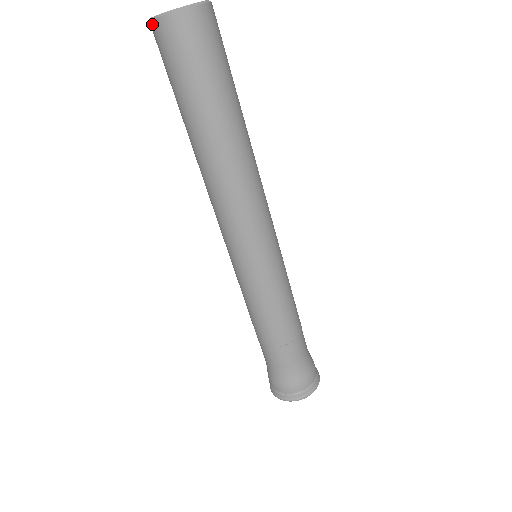
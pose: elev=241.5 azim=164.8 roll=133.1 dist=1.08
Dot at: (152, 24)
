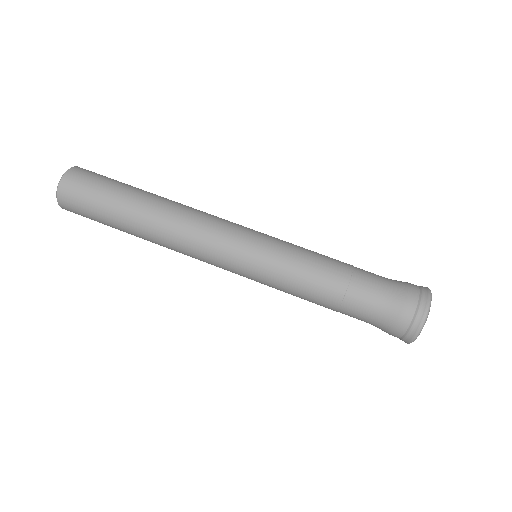
Dot at: (63, 179)
